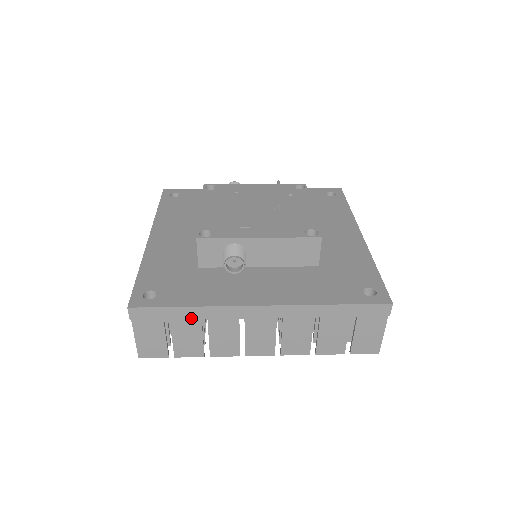
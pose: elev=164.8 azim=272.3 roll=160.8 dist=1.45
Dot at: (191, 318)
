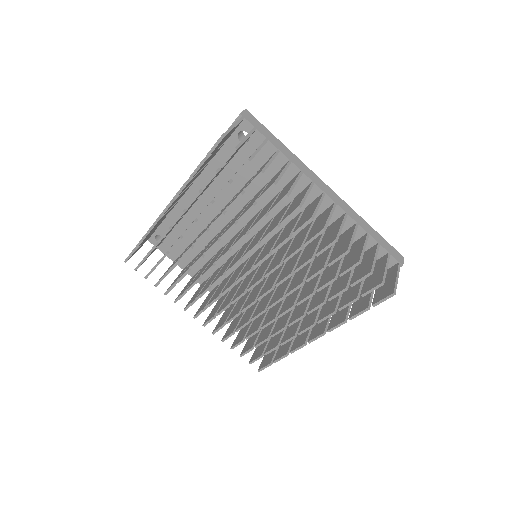
Dot at: occluded
